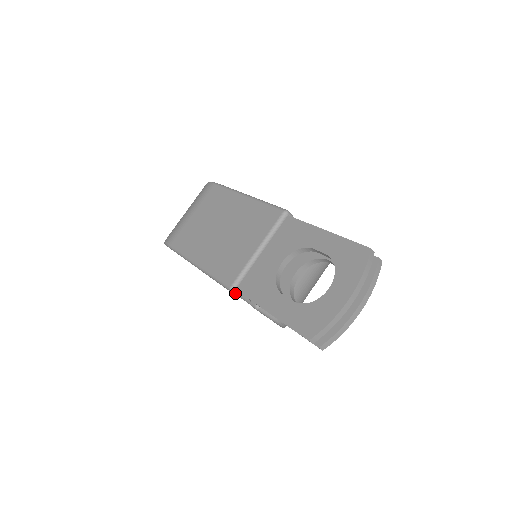
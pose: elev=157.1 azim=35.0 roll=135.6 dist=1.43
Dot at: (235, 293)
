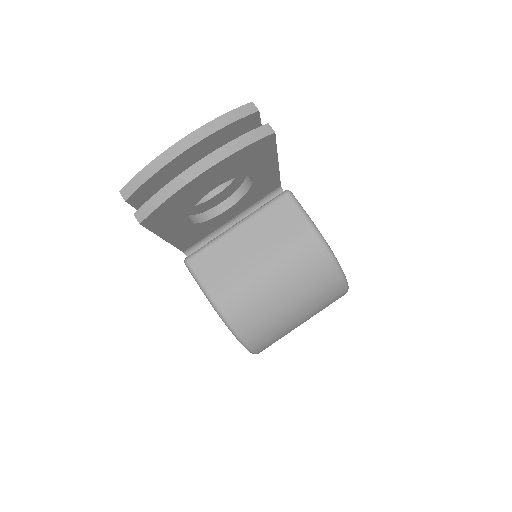
Dot at: occluded
